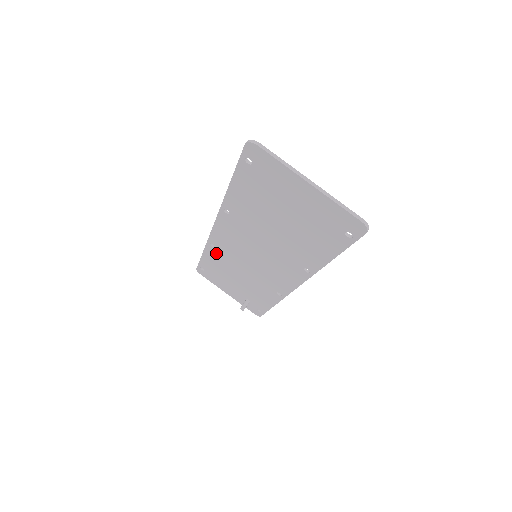
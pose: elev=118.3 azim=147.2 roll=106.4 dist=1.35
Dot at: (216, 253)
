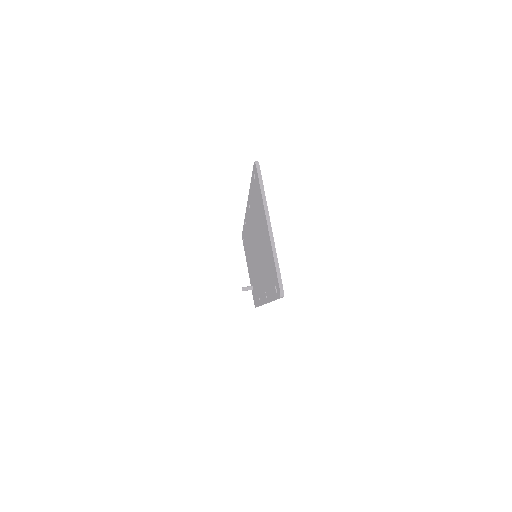
Dot at: (246, 232)
